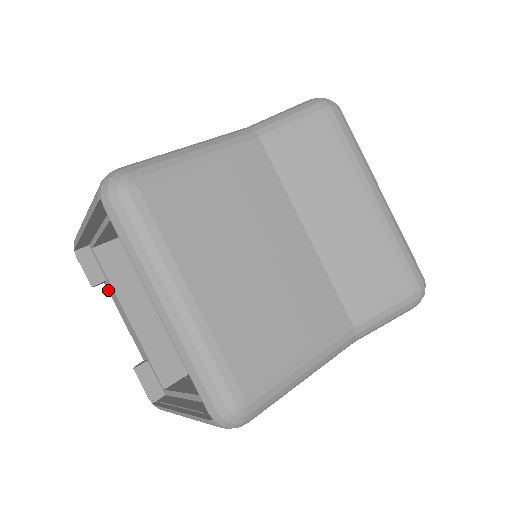
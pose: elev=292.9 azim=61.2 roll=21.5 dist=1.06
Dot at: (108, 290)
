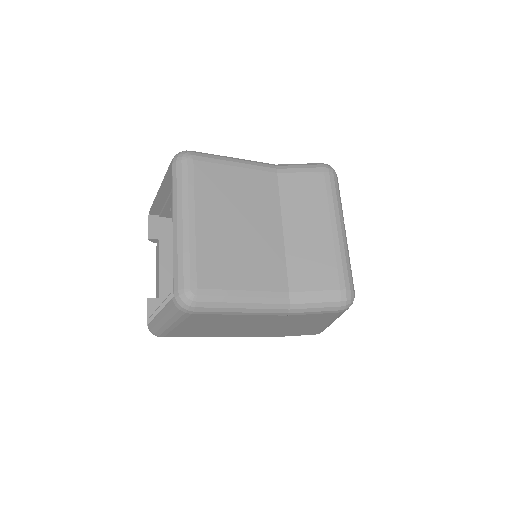
Dot at: (157, 248)
